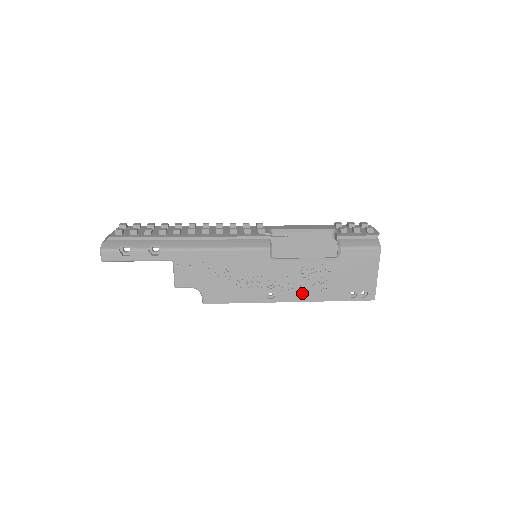
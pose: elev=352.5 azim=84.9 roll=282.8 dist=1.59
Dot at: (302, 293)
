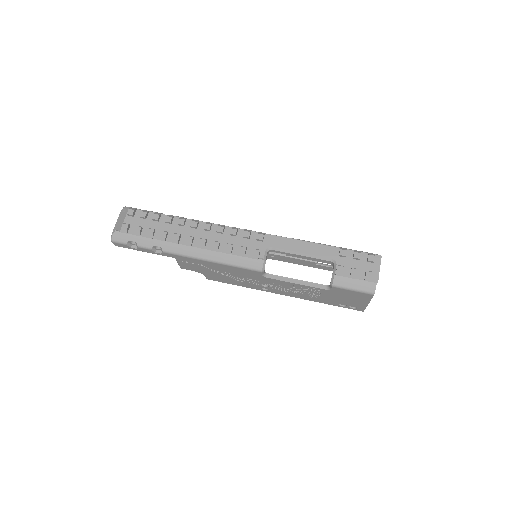
Dot at: (294, 294)
